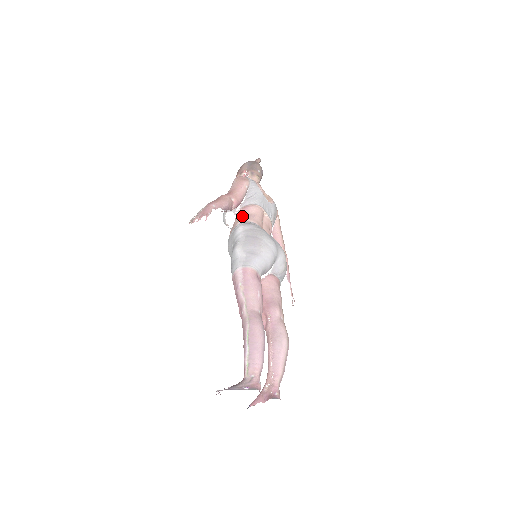
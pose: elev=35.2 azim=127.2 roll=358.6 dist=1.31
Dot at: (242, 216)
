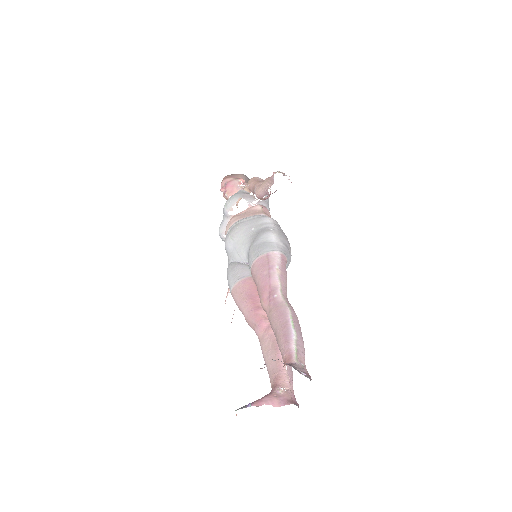
Dot at: (263, 211)
